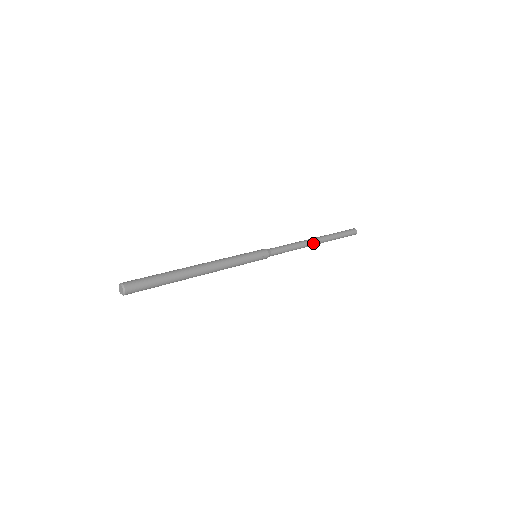
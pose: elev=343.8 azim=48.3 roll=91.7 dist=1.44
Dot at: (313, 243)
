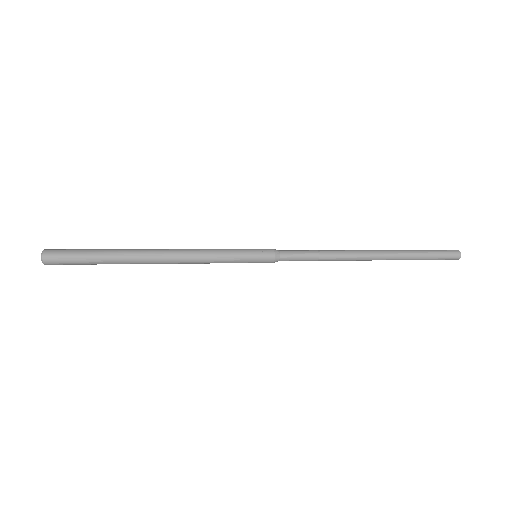
Dot at: (364, 253)
